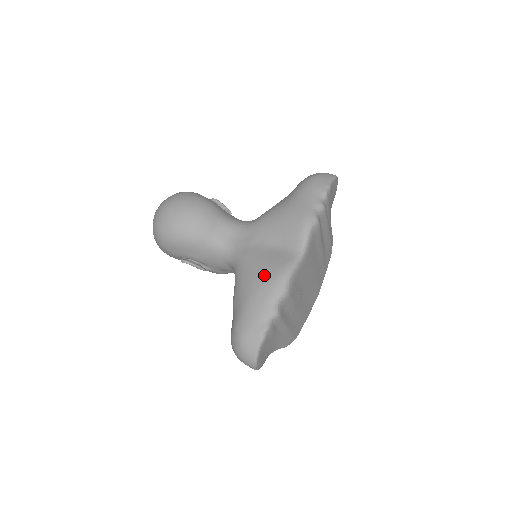
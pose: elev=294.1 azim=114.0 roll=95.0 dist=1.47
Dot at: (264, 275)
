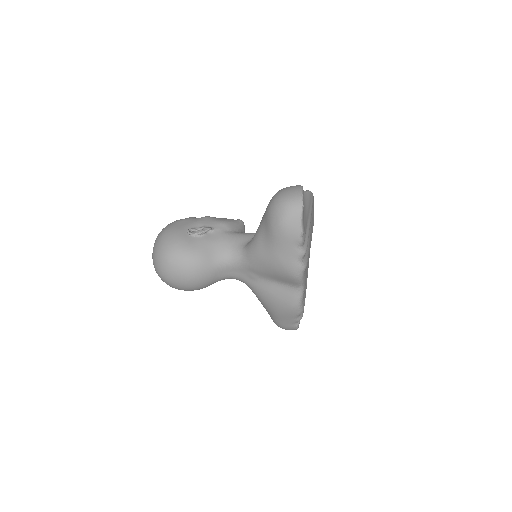
Dot at: (280, 307)
